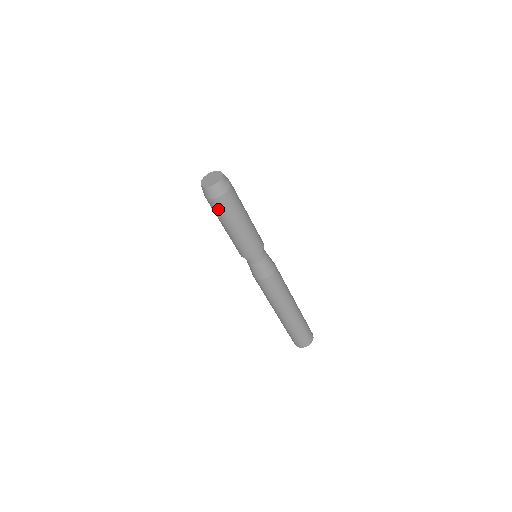
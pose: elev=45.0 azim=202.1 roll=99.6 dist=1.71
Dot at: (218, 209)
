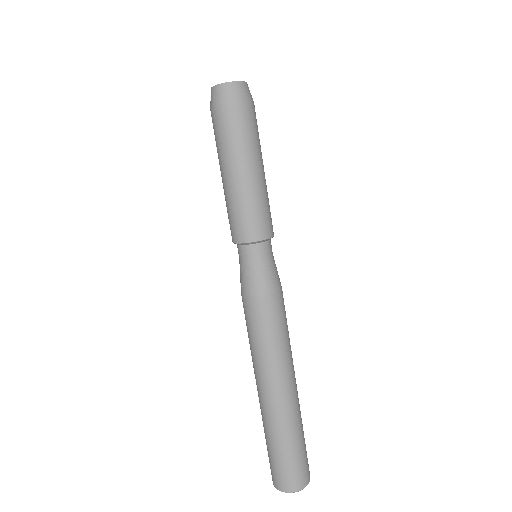
Dot at: (241, 124)
